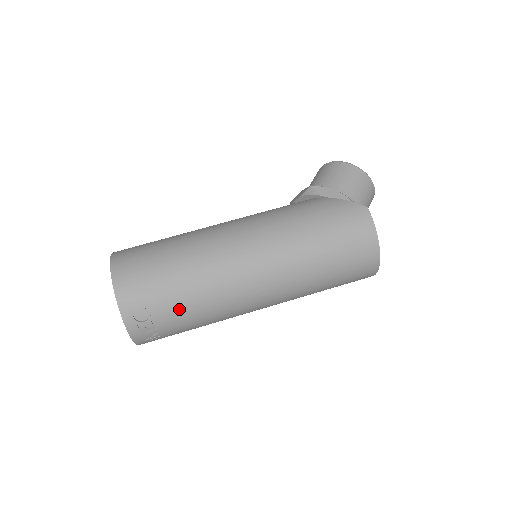
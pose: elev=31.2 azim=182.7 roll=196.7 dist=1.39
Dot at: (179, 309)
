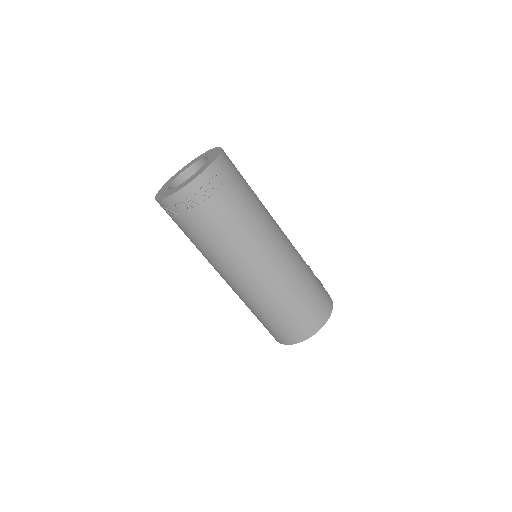
Dot at: (230, 209)
